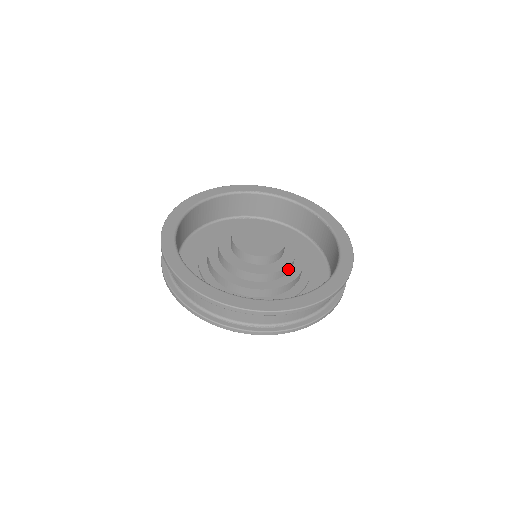
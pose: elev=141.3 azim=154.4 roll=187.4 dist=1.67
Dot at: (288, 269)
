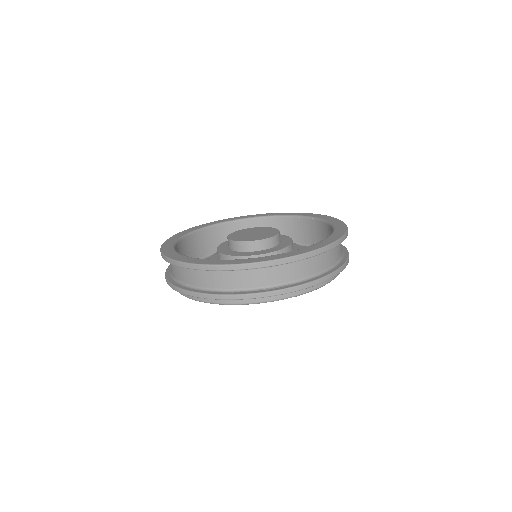
Dot at: occluded
